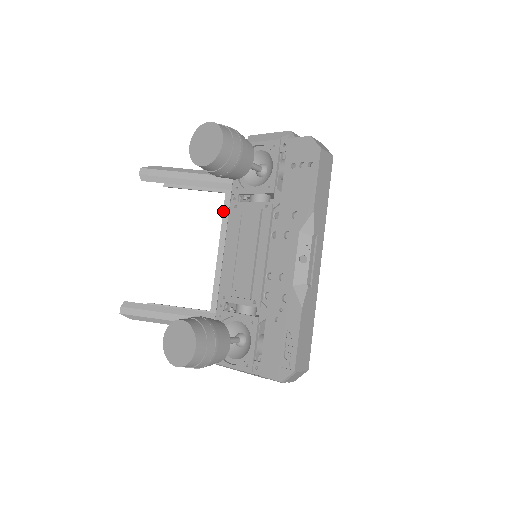
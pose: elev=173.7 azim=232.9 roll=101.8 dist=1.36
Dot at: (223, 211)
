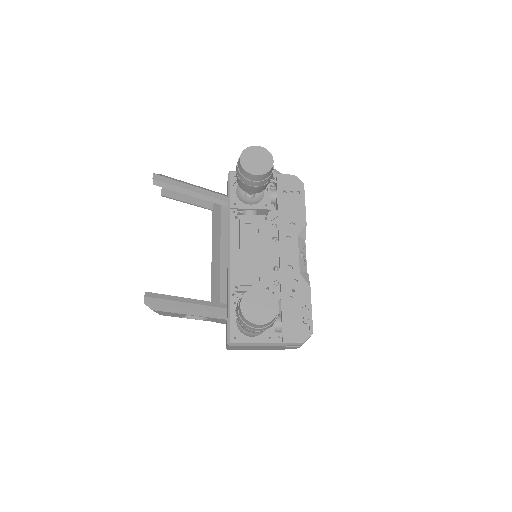
Dot at: (221, 221)
